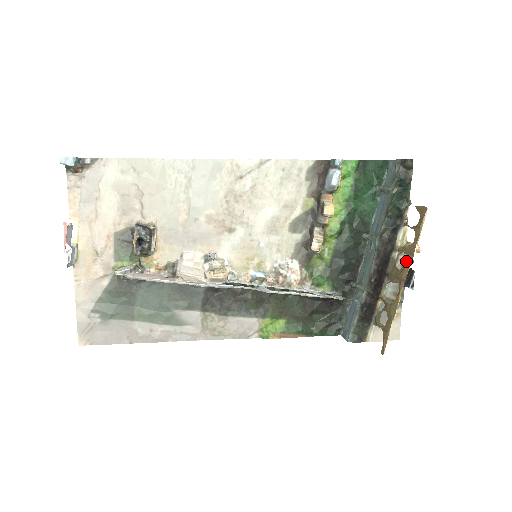
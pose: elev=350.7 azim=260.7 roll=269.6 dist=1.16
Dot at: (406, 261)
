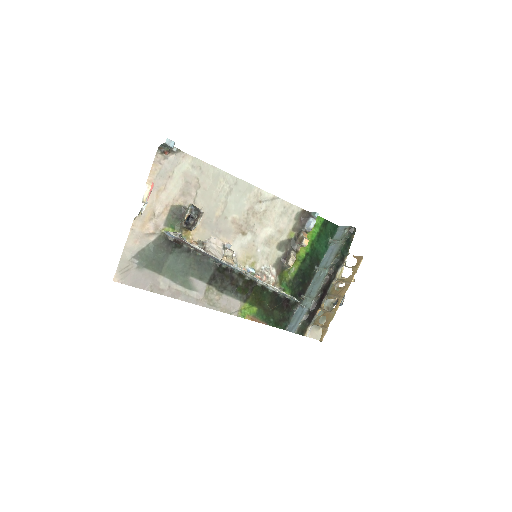
Dot at: (345, 286)
